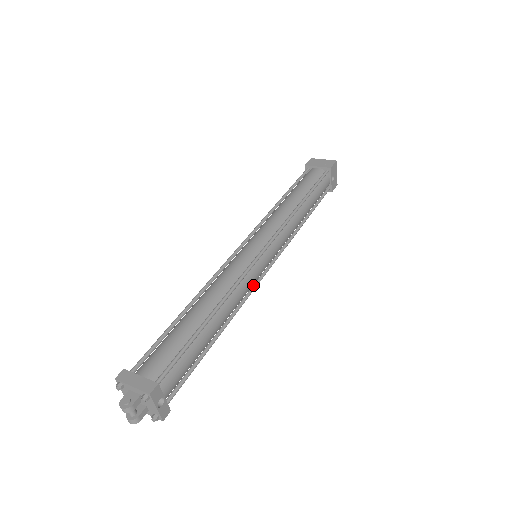
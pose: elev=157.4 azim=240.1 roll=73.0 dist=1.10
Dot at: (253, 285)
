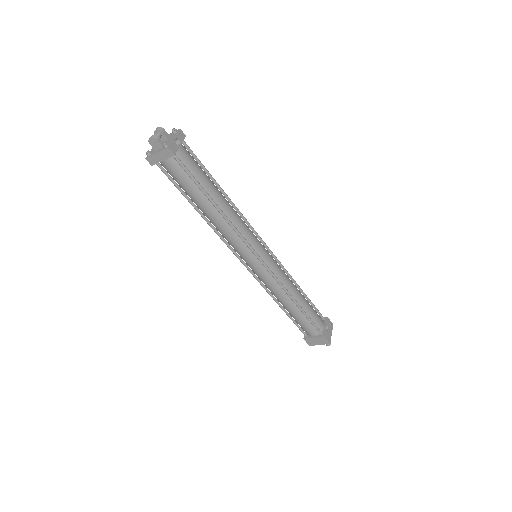
Dot at: (248, 244)
